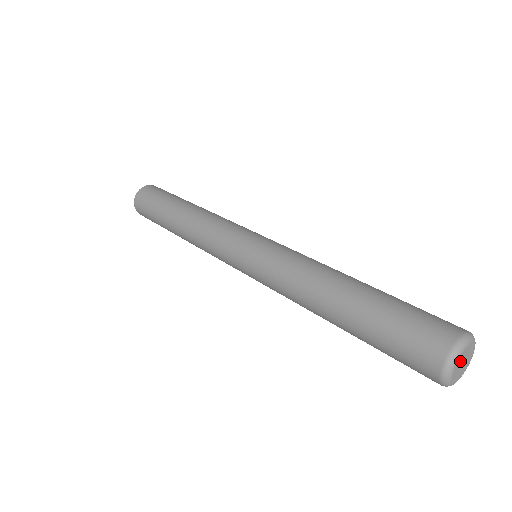
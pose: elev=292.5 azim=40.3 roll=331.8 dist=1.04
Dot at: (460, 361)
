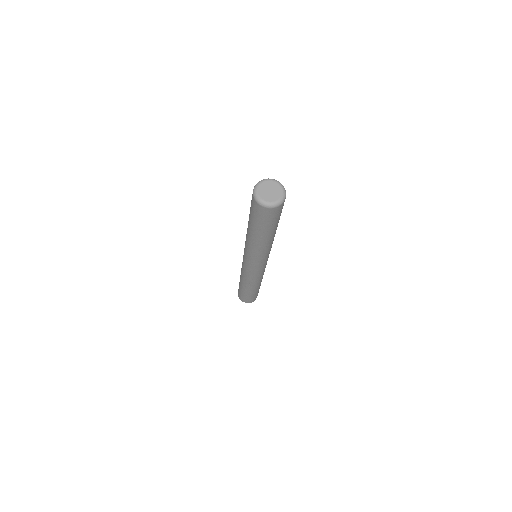
Dot at: (267, 185)
